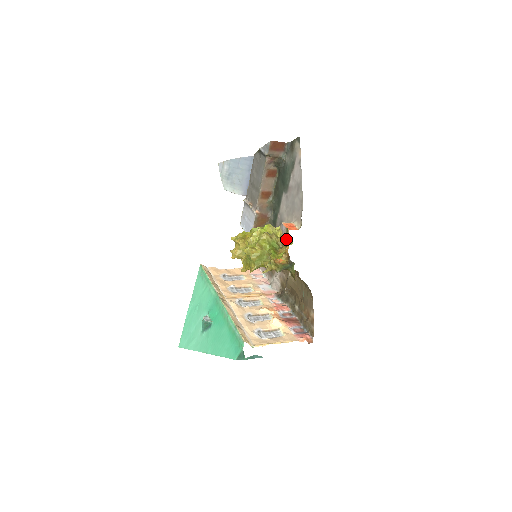
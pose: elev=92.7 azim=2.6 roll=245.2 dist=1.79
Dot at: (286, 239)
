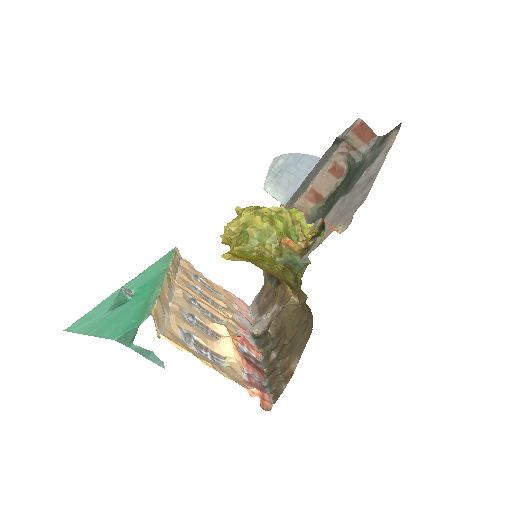
Dot at: (315, 229)
